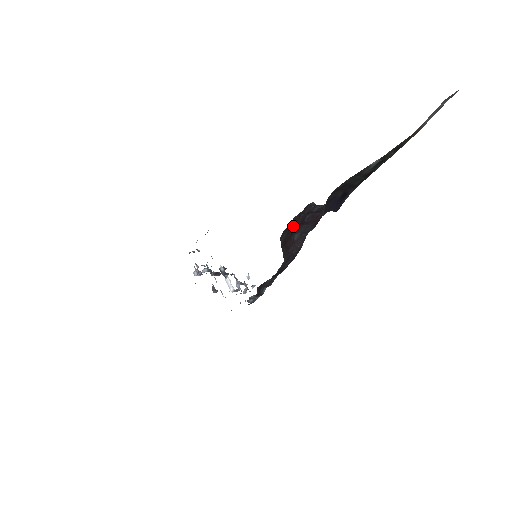
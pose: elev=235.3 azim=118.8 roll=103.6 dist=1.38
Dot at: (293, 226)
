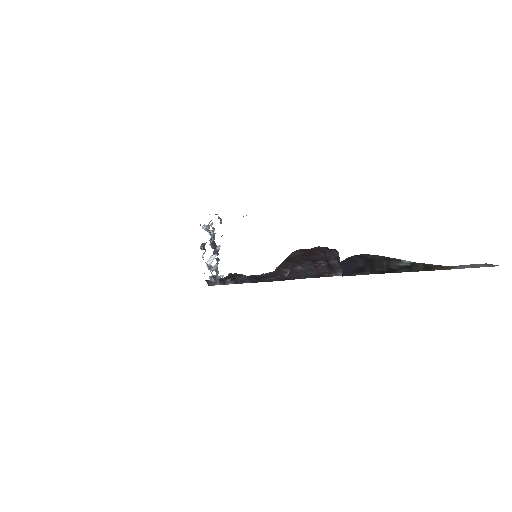
Dot at: (309, 255)
